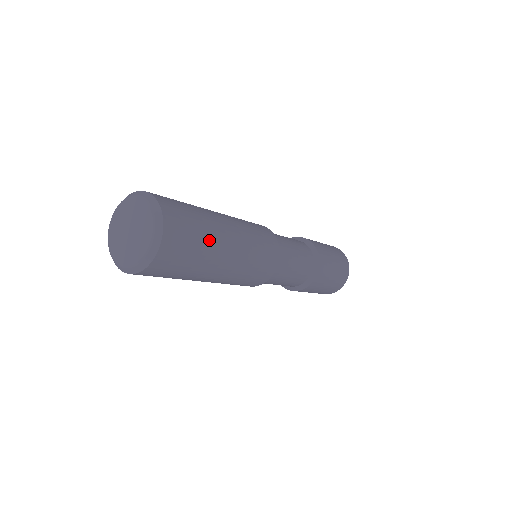
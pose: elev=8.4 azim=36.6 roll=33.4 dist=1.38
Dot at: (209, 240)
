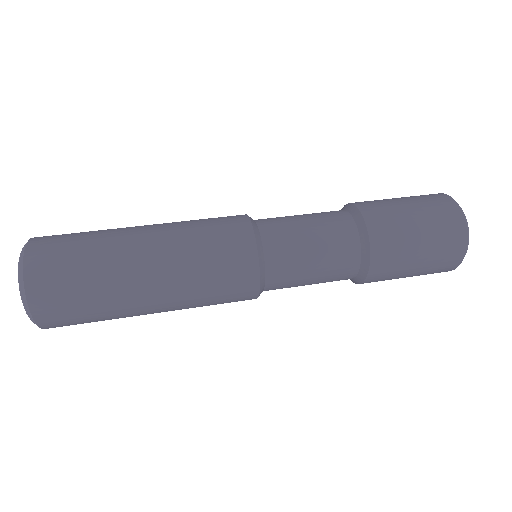
Dot at: (118, 318)
